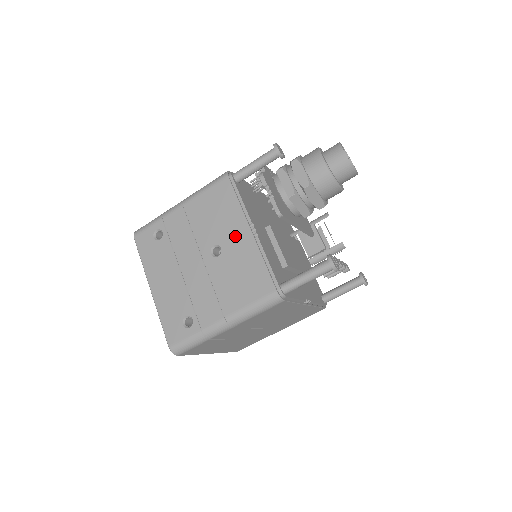
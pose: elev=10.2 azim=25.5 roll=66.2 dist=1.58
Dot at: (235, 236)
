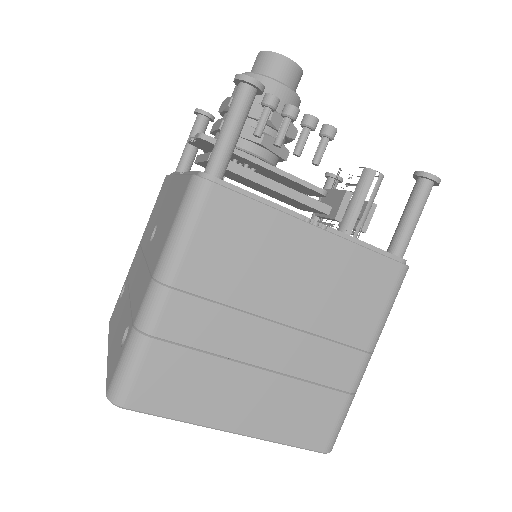
Dot at: (166, 198)
